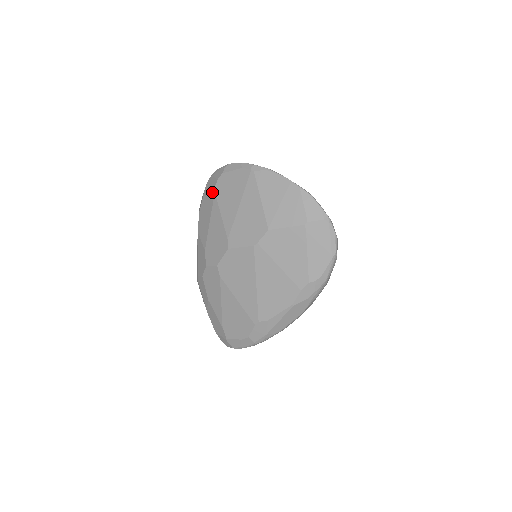
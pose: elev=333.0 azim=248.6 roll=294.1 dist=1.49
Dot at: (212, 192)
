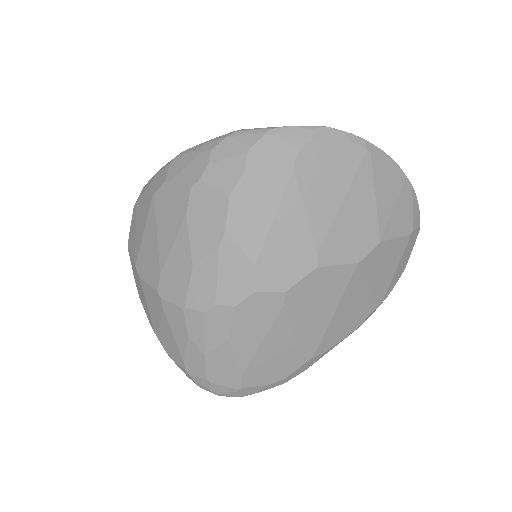
Dot at: (284, 168)
